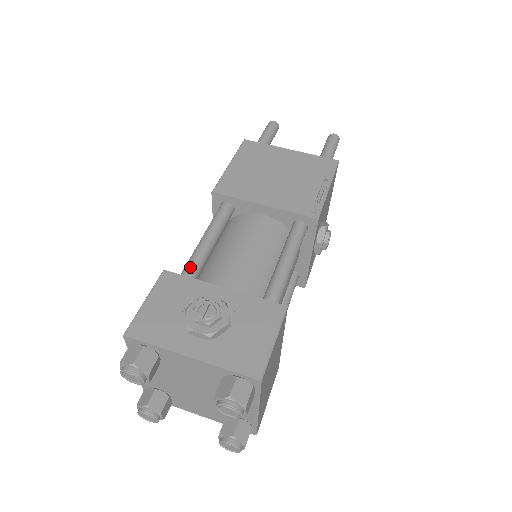
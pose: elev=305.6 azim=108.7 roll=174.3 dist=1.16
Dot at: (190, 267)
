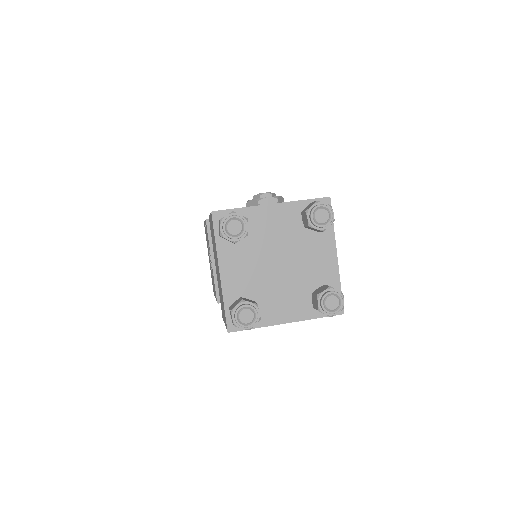
Dot at: occluded
